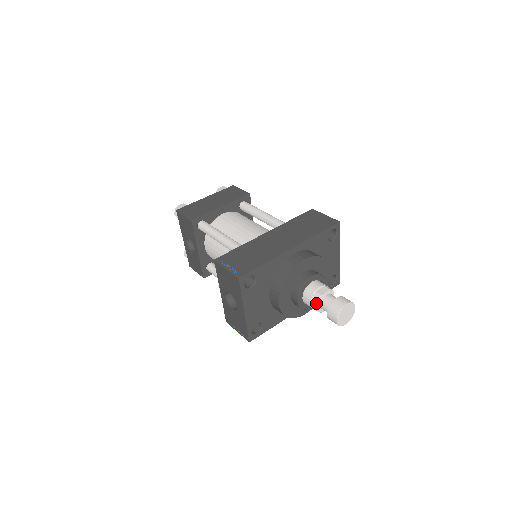
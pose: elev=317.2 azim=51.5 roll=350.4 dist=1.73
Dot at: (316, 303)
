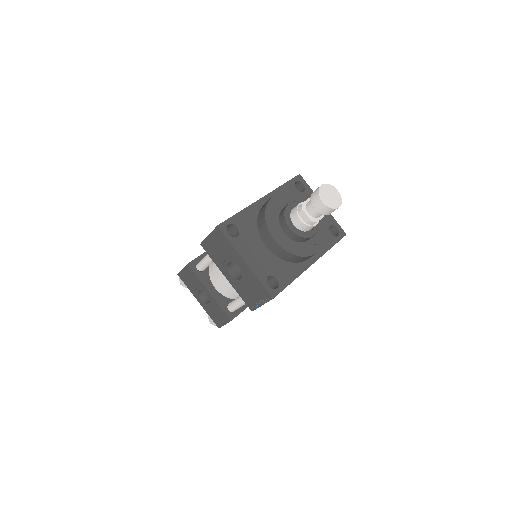
Dot at: (303, 213)
